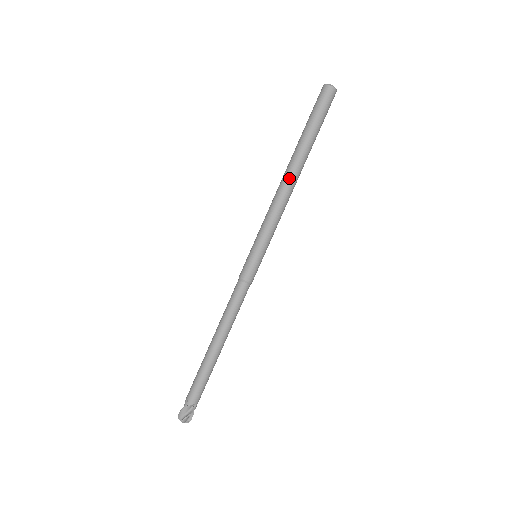
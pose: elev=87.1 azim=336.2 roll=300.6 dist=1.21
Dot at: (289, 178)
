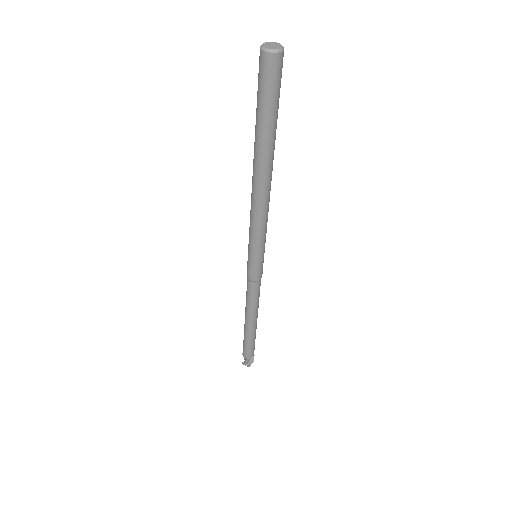
Dot at: (264, 186)
